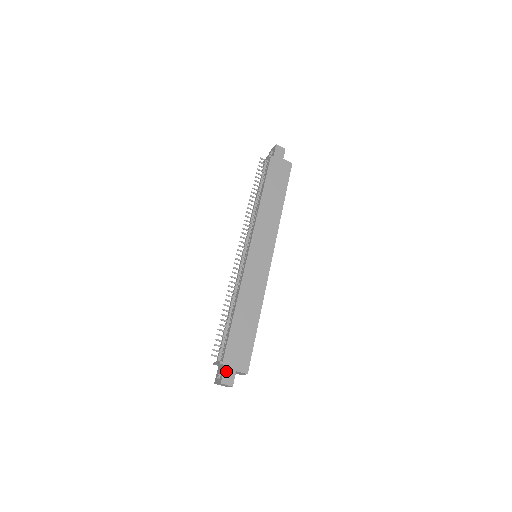
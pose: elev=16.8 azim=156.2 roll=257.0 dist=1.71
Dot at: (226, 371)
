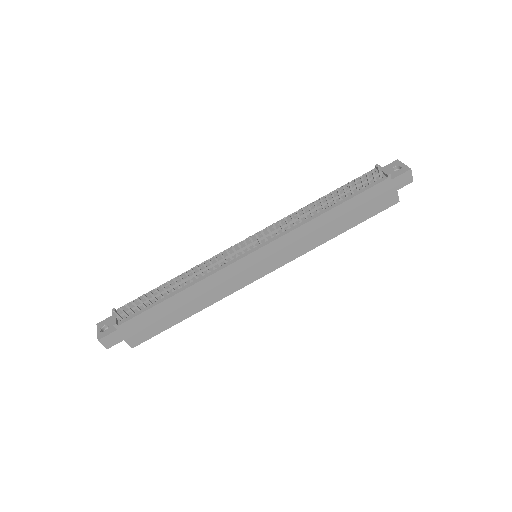
Dot at: (114, 335)
